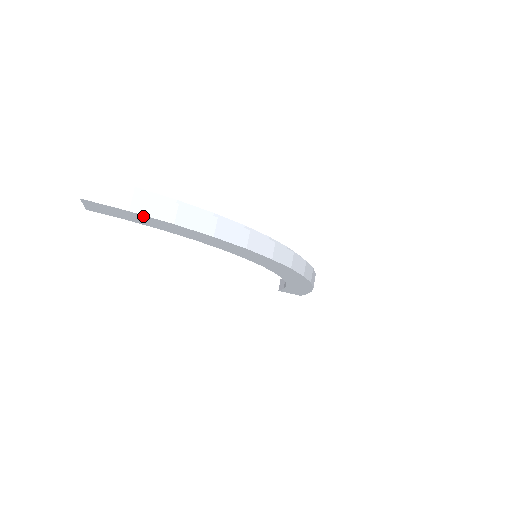
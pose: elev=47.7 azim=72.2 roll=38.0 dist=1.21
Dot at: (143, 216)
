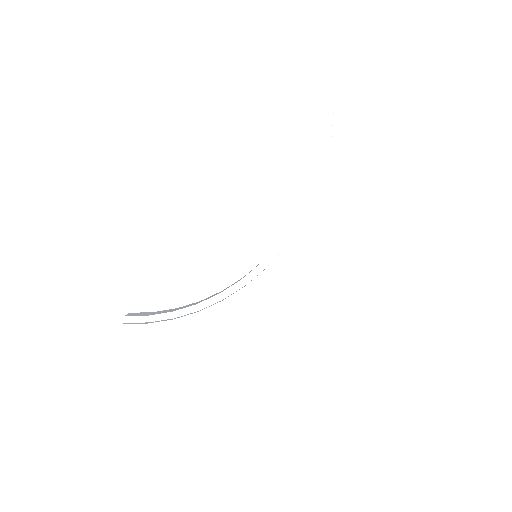
Dot at: occluded
